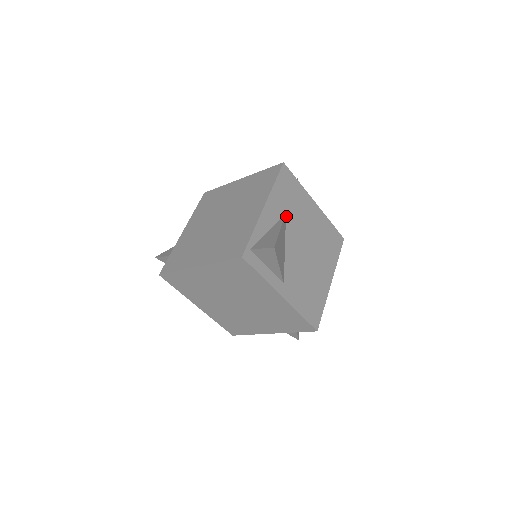
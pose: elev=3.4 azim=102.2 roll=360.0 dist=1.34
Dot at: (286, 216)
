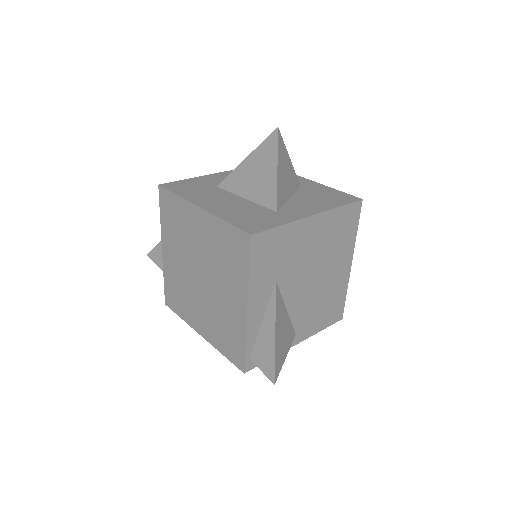
Dot at: (277, 283)
